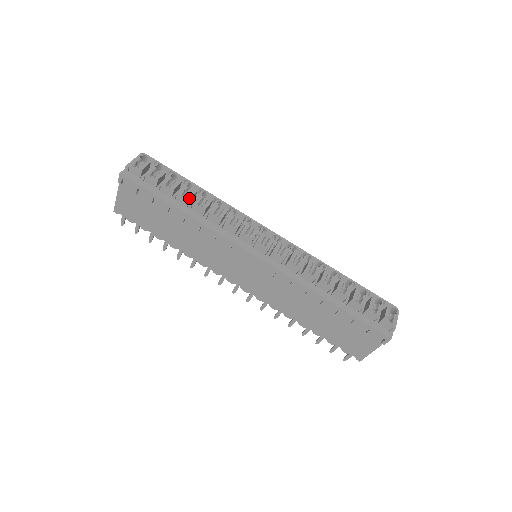
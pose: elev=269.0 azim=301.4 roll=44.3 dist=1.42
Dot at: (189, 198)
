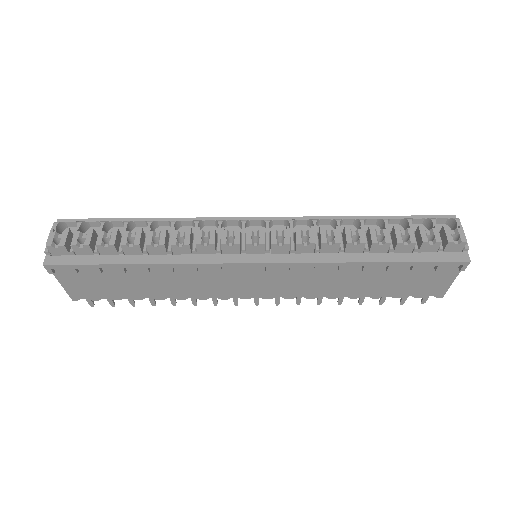
Dot at: (137, 245)
